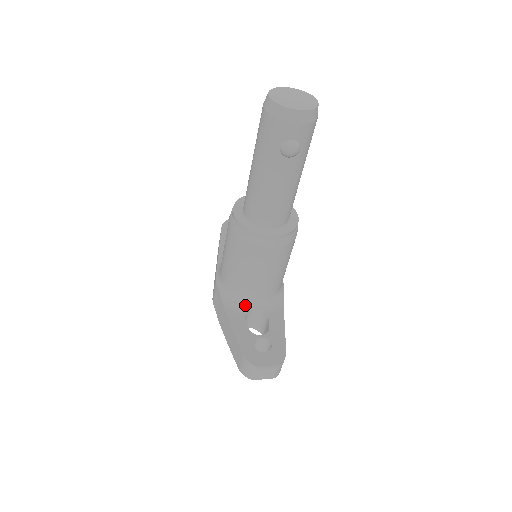
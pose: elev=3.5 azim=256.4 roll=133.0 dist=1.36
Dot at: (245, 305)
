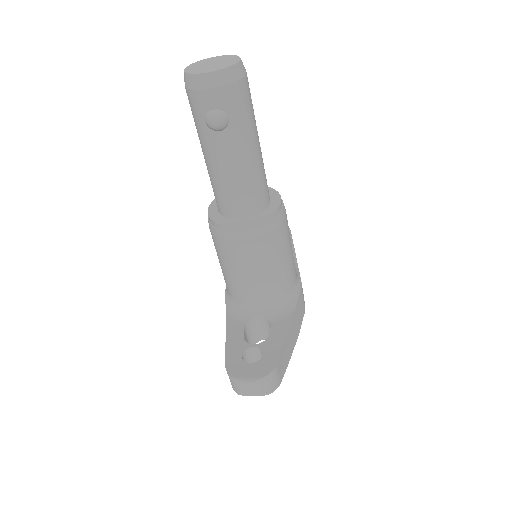
Dot at: (247, 312)
